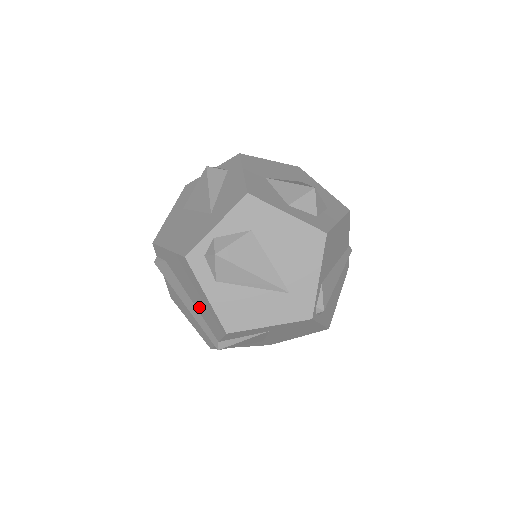
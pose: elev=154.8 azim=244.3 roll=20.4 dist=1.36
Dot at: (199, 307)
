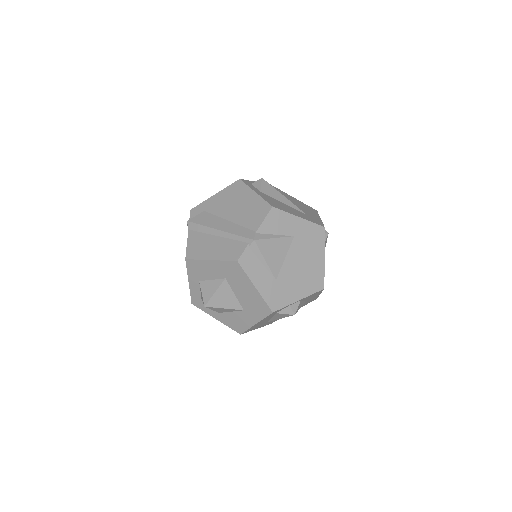
Dot at: (239, 216)
